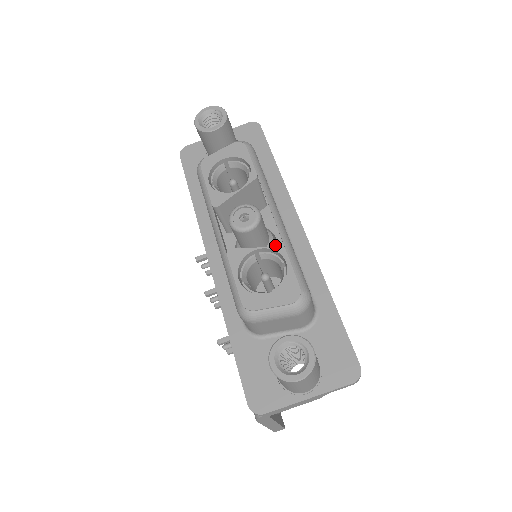
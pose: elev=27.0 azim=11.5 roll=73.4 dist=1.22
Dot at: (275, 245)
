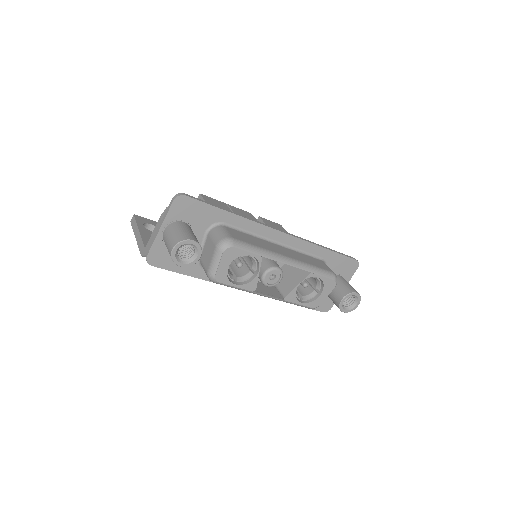
Dot at: occluded
